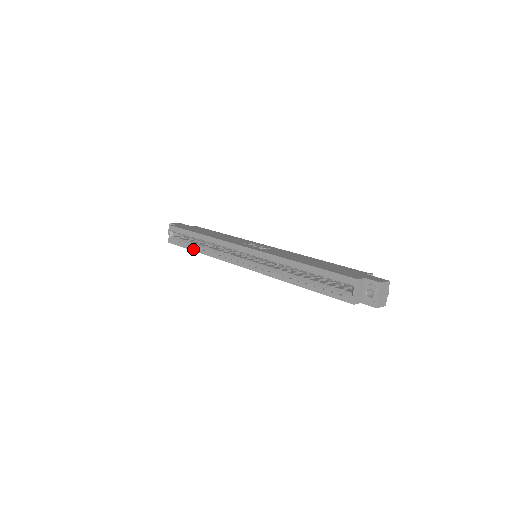
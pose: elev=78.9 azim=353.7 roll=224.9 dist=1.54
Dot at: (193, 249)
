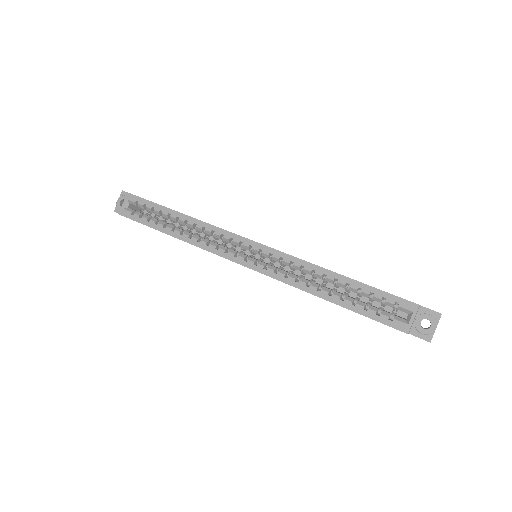
Dot at: (162, 230)
